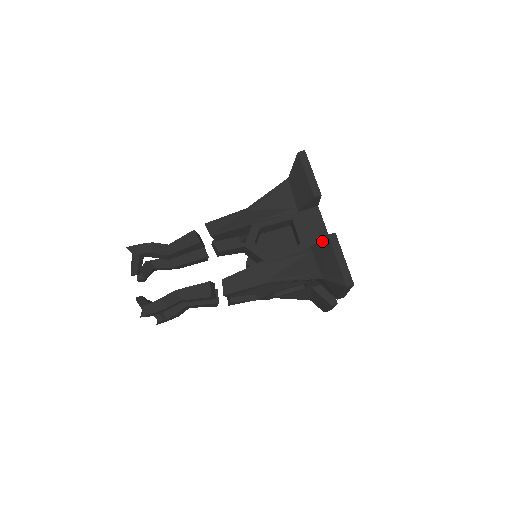
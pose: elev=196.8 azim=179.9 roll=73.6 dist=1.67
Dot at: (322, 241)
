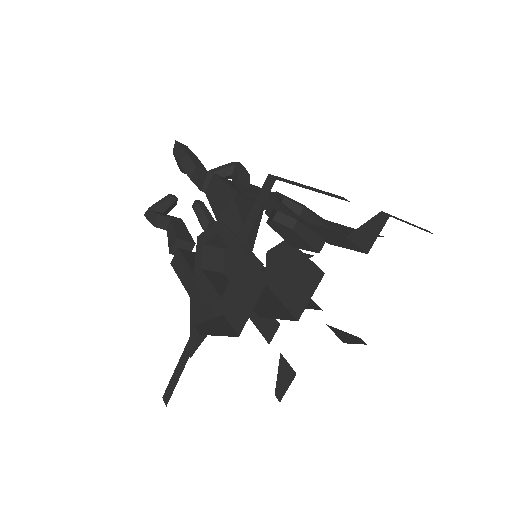
Dot at: (203, 324)
